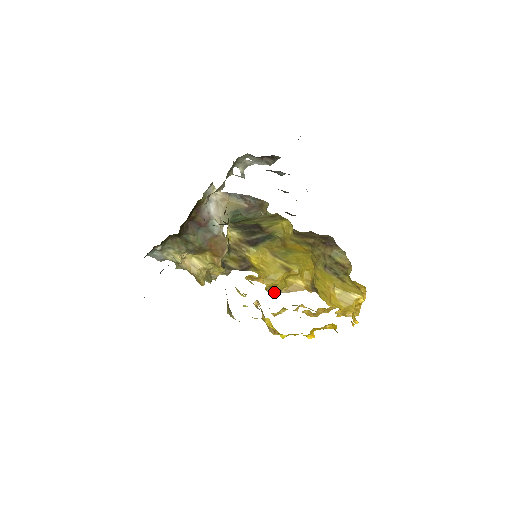
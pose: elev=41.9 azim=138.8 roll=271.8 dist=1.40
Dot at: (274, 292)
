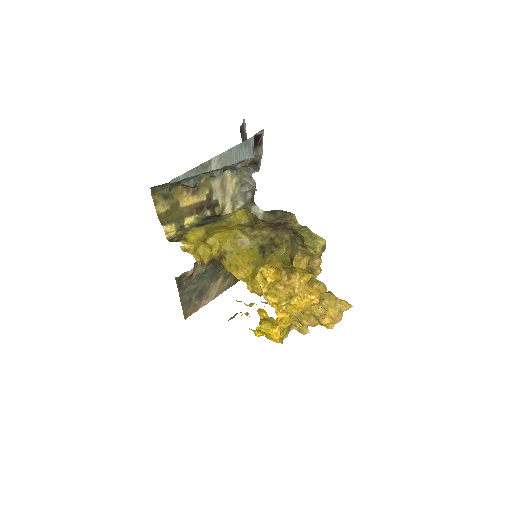
Dot at: (202, 264)
